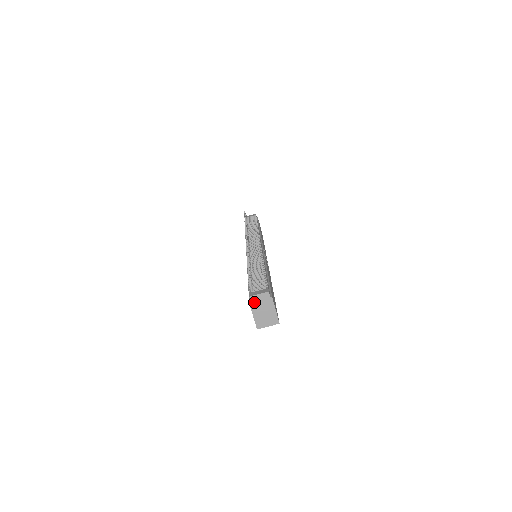
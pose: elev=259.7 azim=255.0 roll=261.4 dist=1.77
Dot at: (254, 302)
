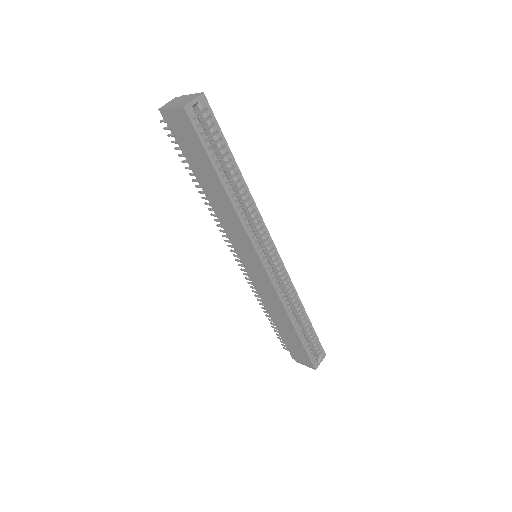
Dot at: (166, 107)
